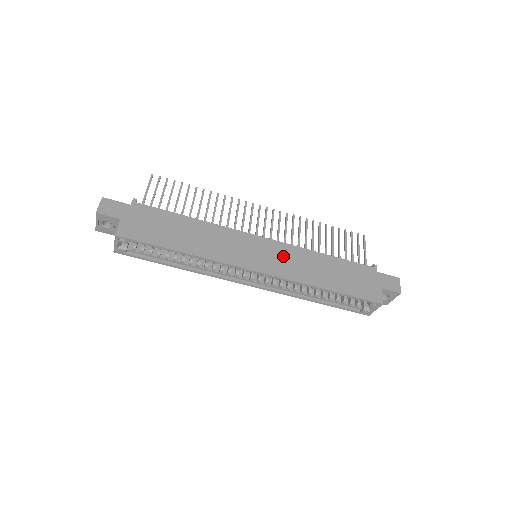
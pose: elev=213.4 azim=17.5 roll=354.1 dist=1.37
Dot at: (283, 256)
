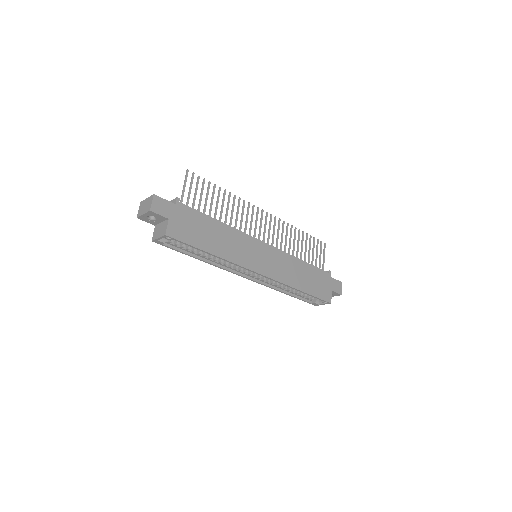
Dot at: (277, 261)
